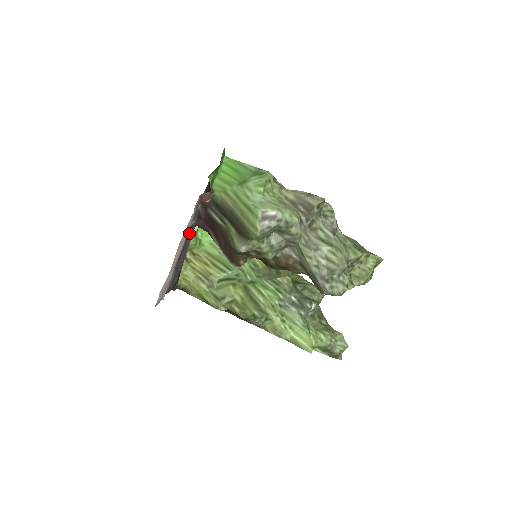
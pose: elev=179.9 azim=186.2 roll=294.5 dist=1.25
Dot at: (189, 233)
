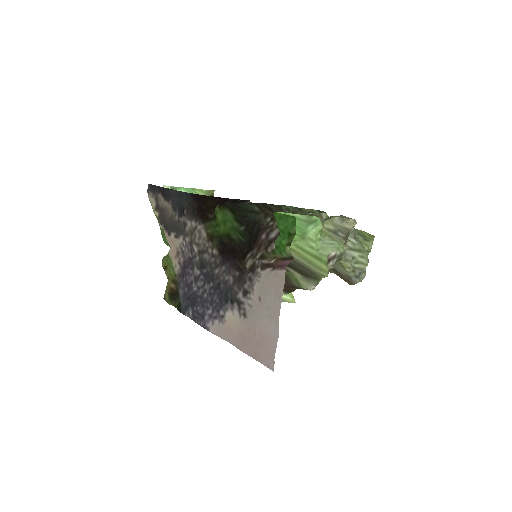
Dot at: (224, 275)
